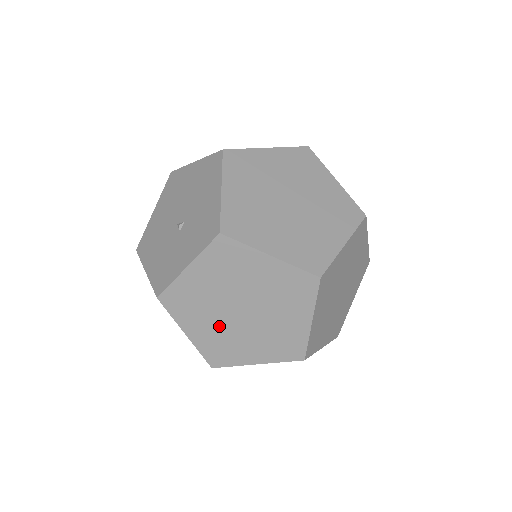
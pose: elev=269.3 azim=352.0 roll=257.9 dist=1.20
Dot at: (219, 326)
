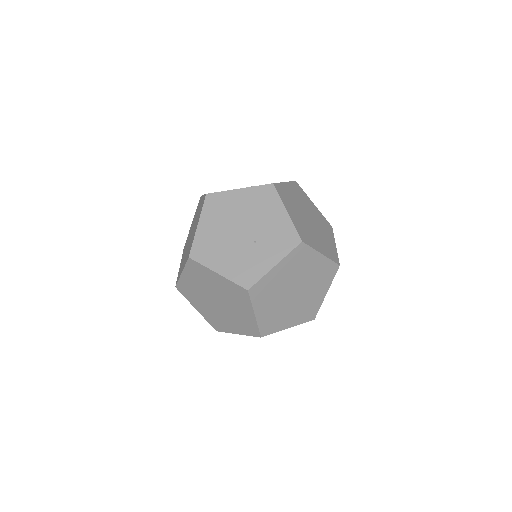
Dot at: (302, 219)
